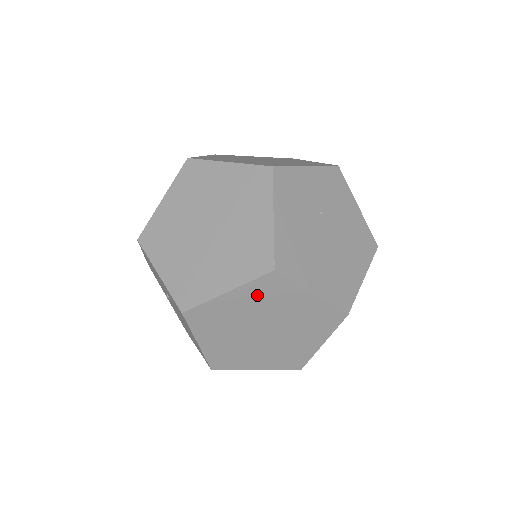
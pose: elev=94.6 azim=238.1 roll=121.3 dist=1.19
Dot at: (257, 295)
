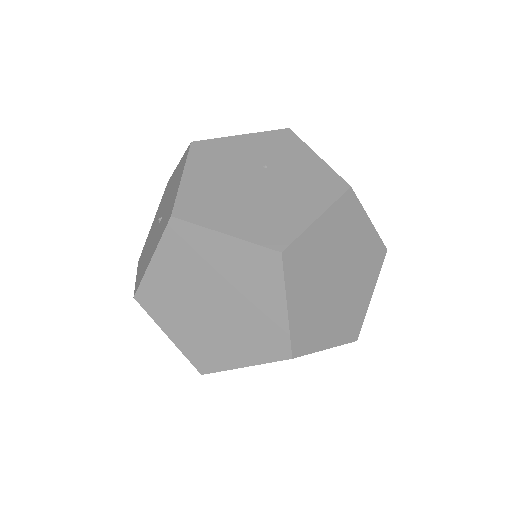
Dot at: occluded
